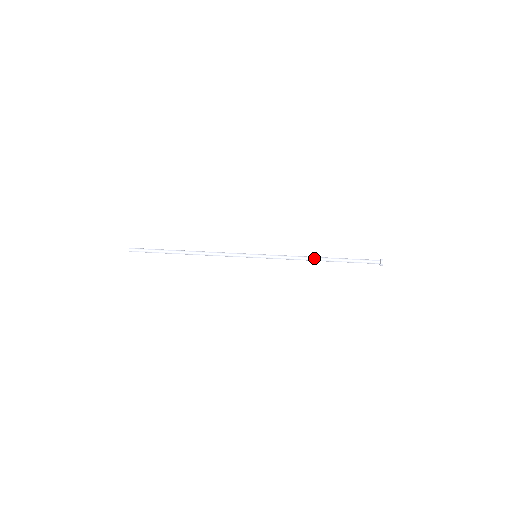
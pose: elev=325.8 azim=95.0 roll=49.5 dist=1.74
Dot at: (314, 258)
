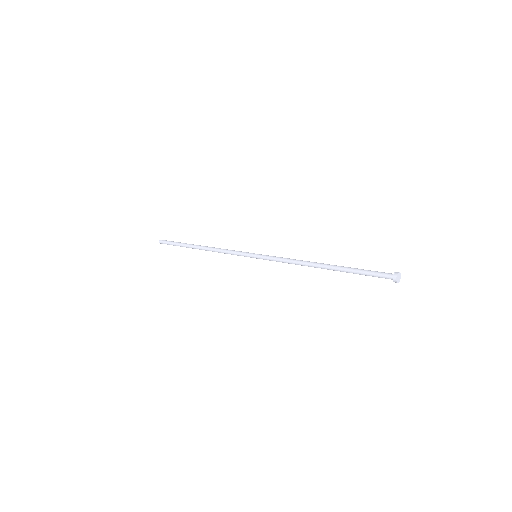
Dot at: (314, 262)
